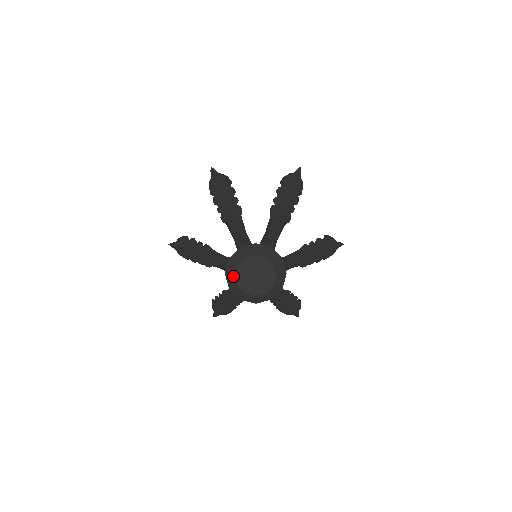
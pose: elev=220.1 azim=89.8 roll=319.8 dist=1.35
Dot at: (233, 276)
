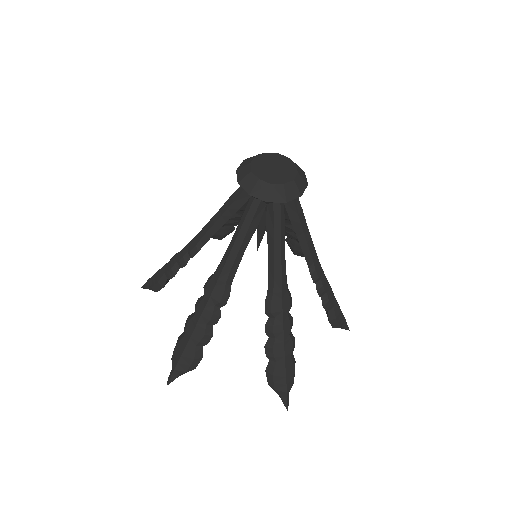
Dot at: (247, 165)
